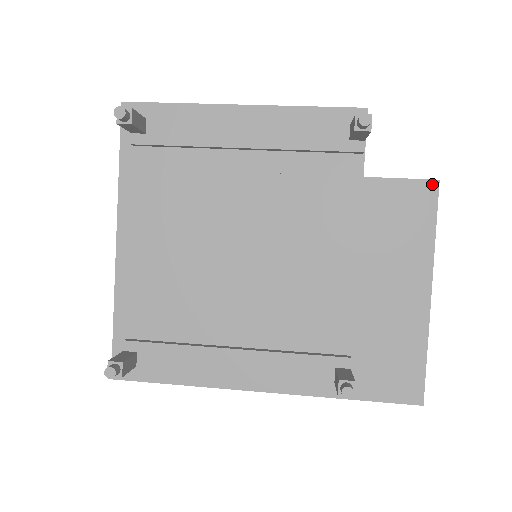
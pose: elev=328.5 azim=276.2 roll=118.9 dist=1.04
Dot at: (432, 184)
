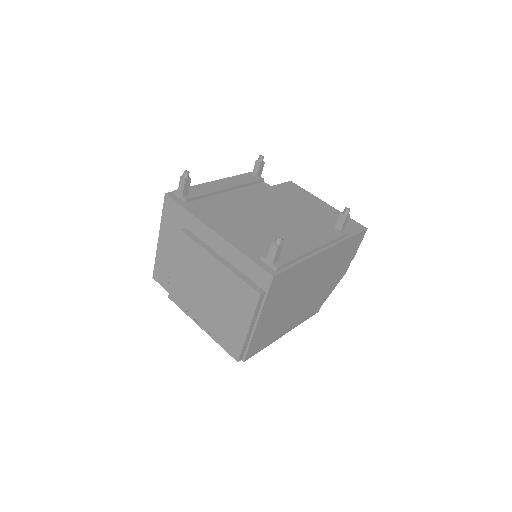
Dot at: (290, 182)
